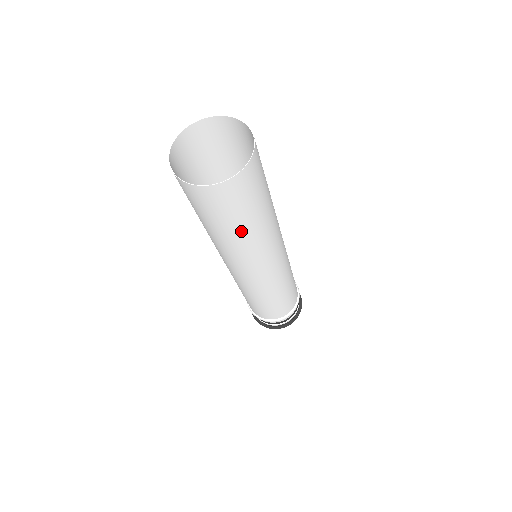
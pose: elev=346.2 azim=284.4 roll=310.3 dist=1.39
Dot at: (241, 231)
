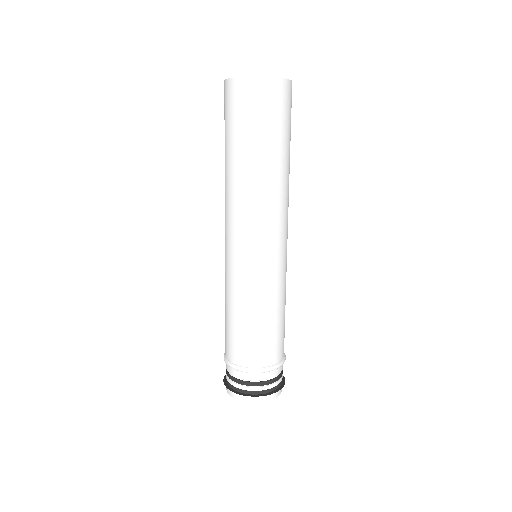
Dot at: (272, 154)
